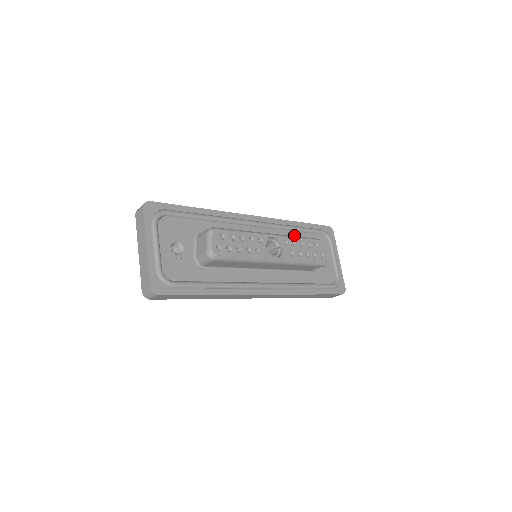
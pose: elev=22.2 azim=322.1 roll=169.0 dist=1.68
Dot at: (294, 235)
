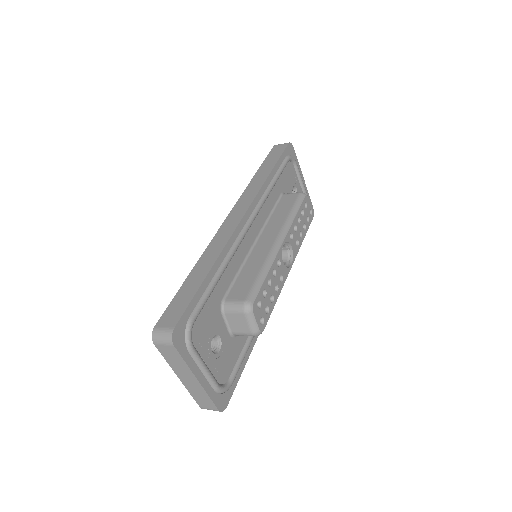
Dot at: (273, 194)
